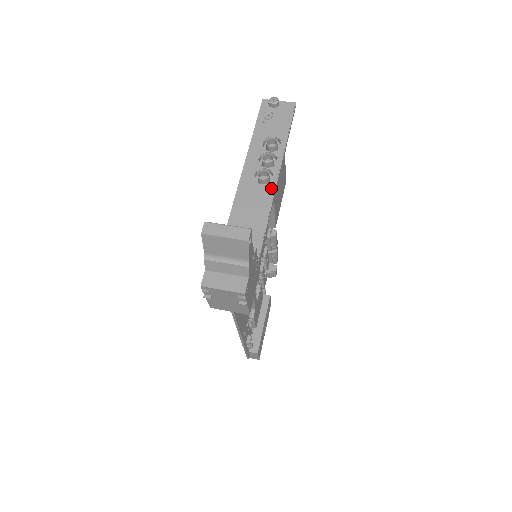
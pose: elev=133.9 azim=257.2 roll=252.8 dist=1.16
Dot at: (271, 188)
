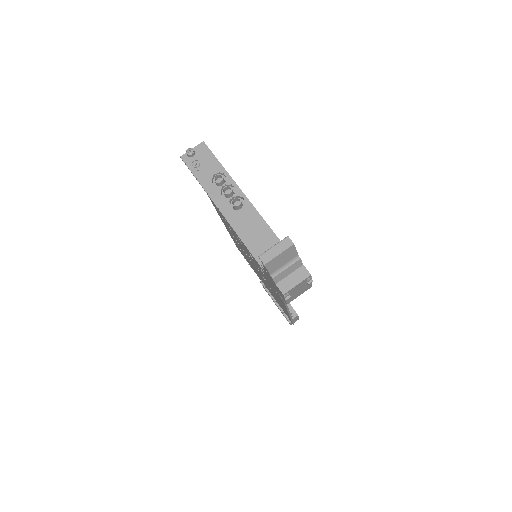
Dot at: (249, 206)
